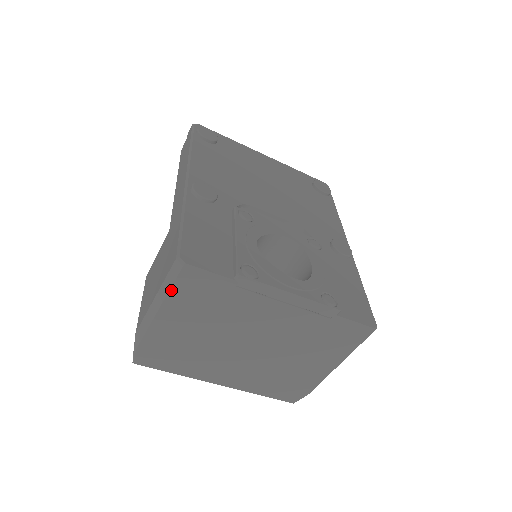
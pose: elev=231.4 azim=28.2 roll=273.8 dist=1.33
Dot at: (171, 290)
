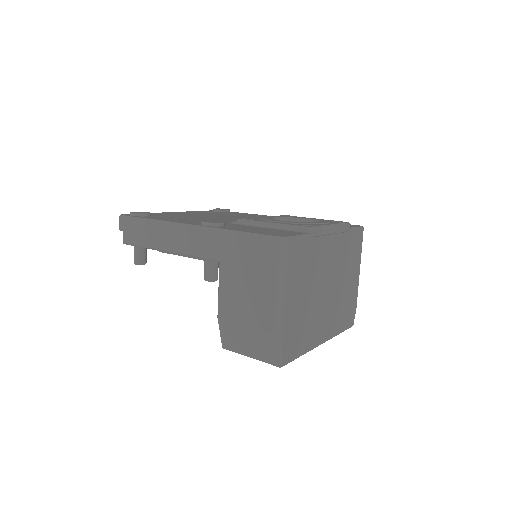
Dot at: (287, 267)
